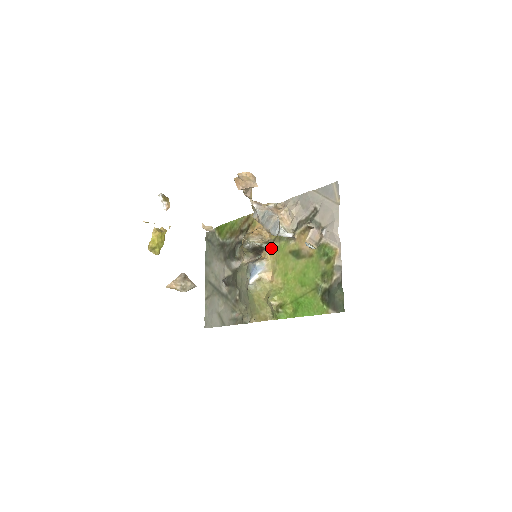
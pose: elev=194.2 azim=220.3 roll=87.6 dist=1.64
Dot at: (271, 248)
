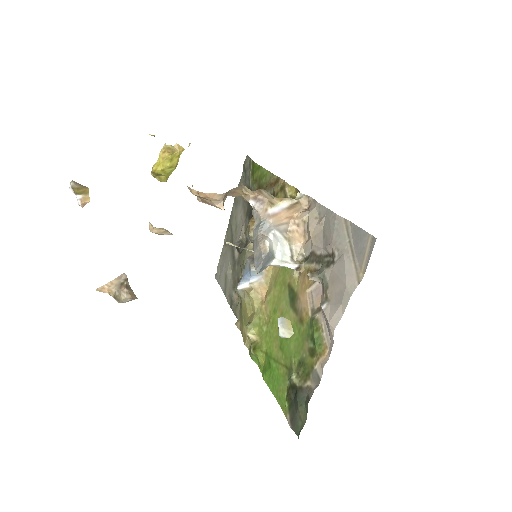
Dot at: occluded
